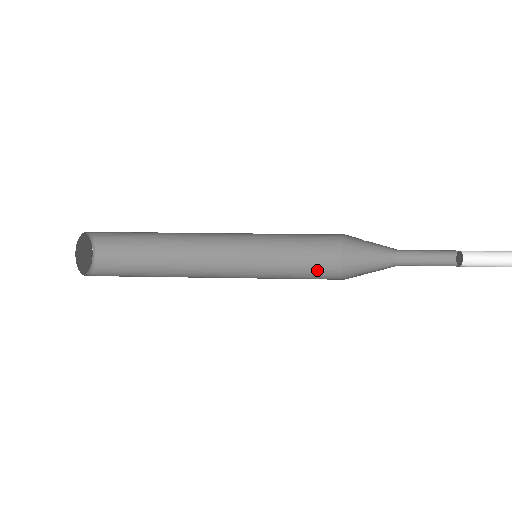
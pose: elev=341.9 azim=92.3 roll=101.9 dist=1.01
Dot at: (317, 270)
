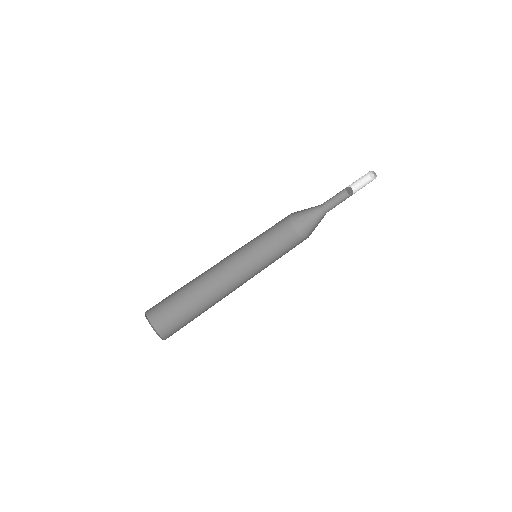
Dot at: (278, 225)
